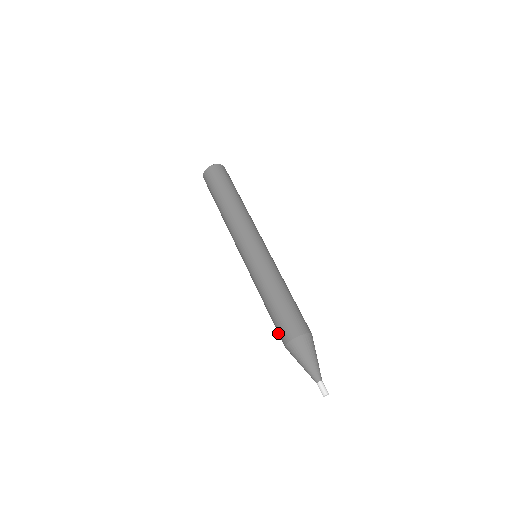
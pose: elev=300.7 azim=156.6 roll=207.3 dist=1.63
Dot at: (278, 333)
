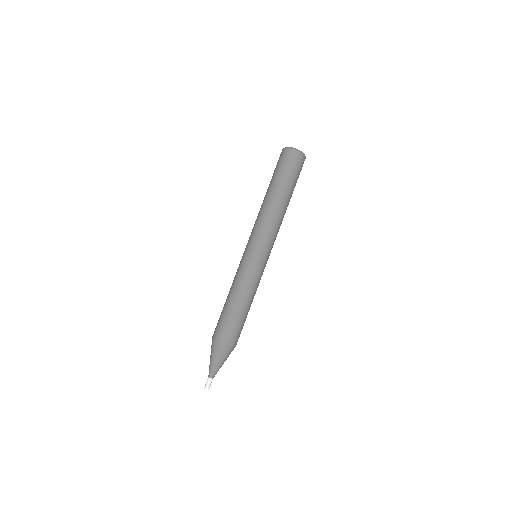
Dot at: (217, 323)
